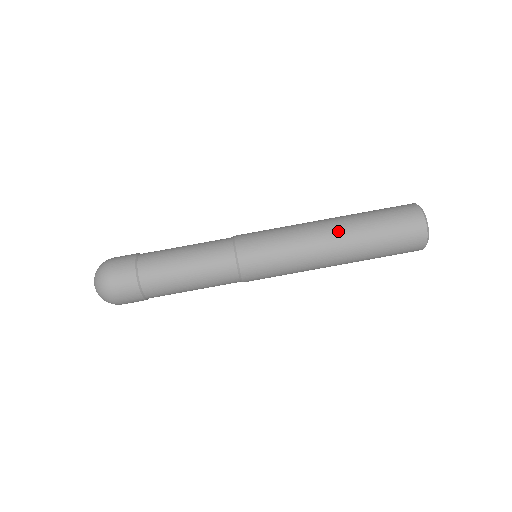
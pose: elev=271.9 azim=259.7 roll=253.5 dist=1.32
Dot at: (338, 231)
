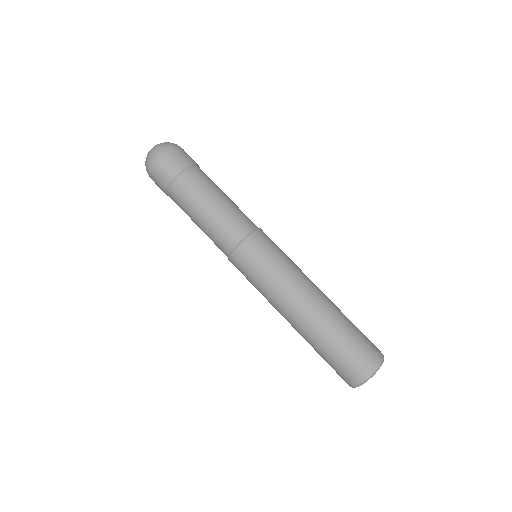
Dot at: (311, 313)
